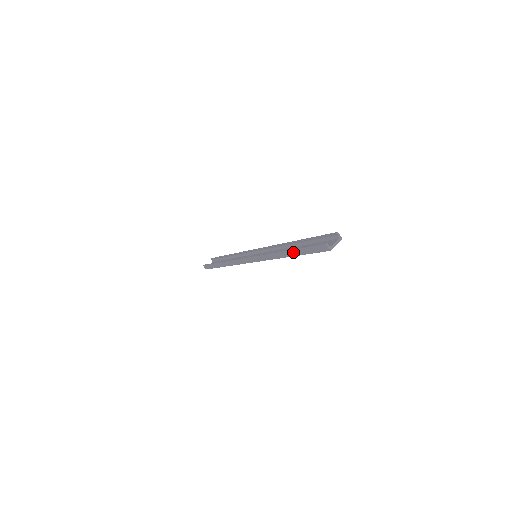
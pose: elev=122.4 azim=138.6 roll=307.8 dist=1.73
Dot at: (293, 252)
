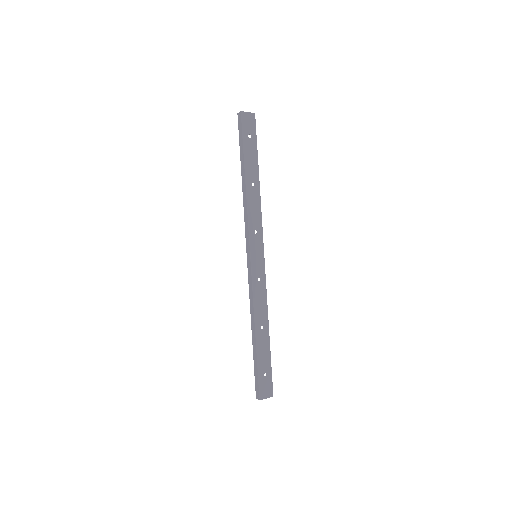
Dot at: (242, 166)
